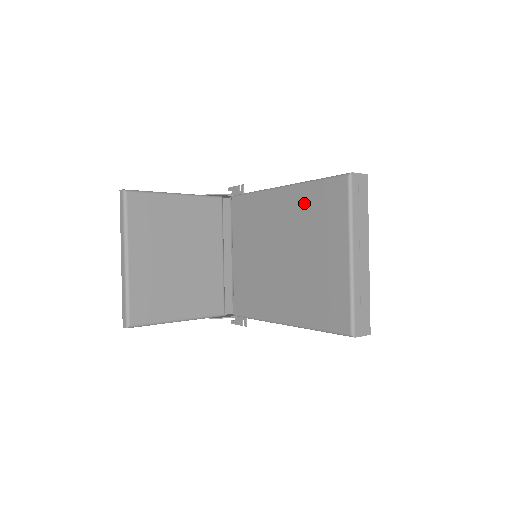
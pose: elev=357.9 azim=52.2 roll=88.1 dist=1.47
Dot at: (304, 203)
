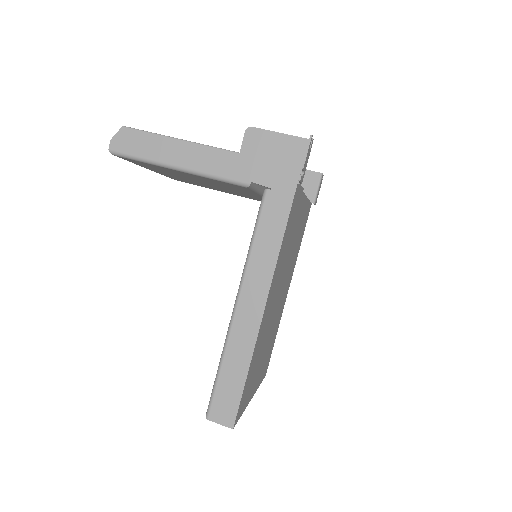
Dot at: occluded
